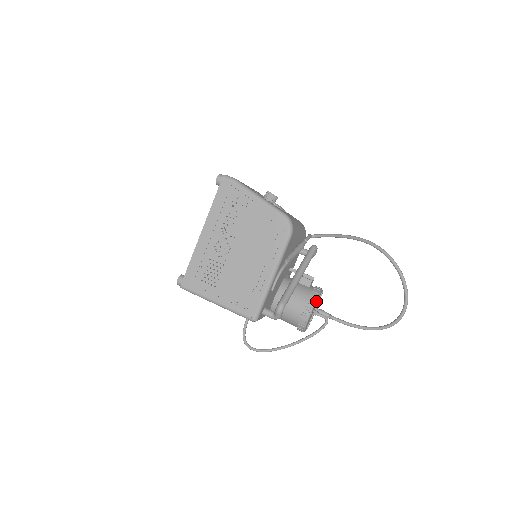
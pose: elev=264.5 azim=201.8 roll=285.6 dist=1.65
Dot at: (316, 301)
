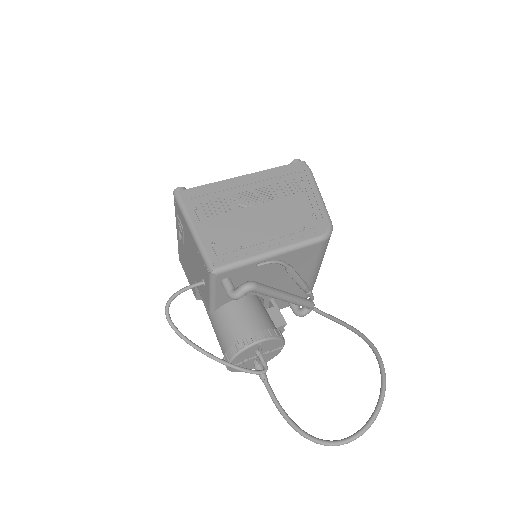
Dot at: (275, 338)
